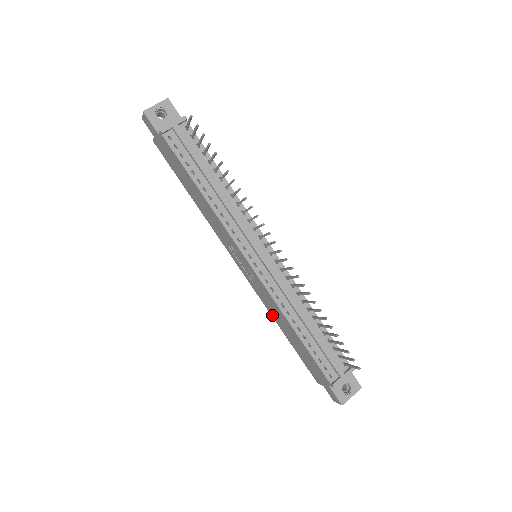
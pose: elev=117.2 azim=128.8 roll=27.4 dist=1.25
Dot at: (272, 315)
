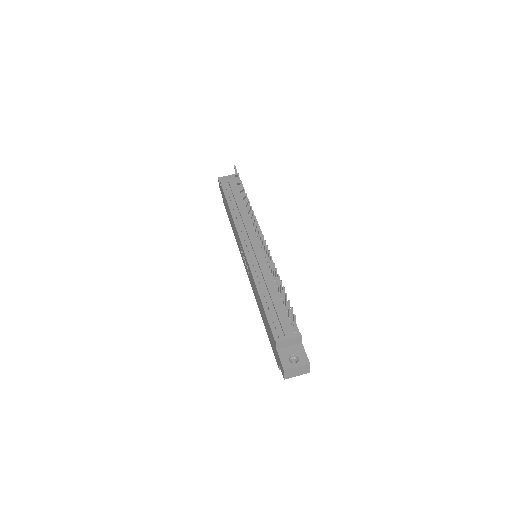
Dot at: (258, 305)
